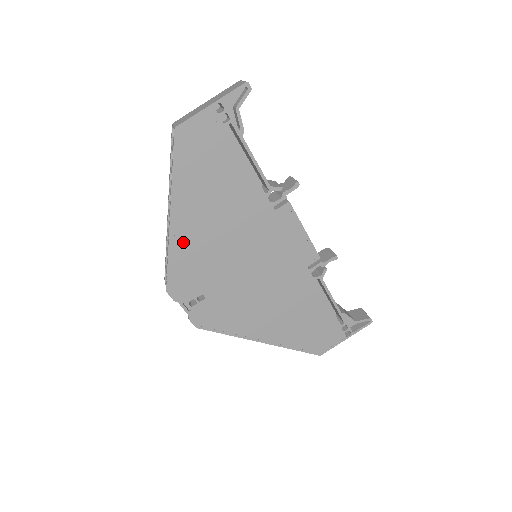
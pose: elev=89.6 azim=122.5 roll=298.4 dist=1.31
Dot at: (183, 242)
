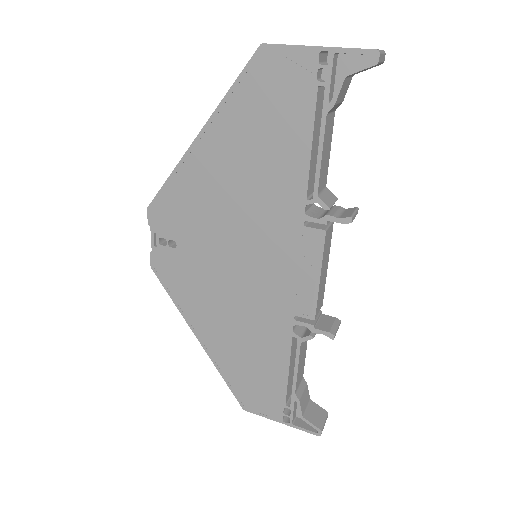
Dot at: (192, 175)
